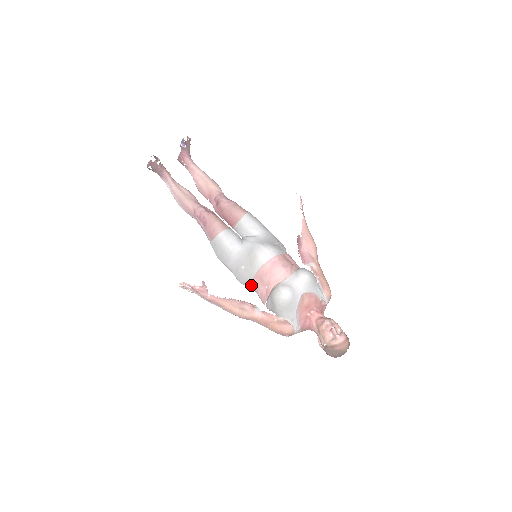
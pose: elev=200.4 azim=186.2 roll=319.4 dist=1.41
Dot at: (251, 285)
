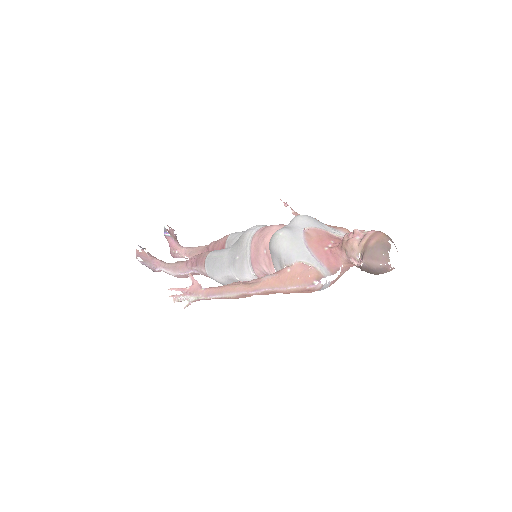
Dot at: (253, 268)
